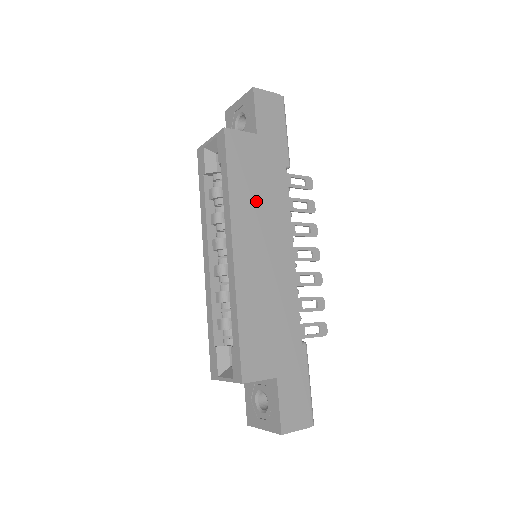
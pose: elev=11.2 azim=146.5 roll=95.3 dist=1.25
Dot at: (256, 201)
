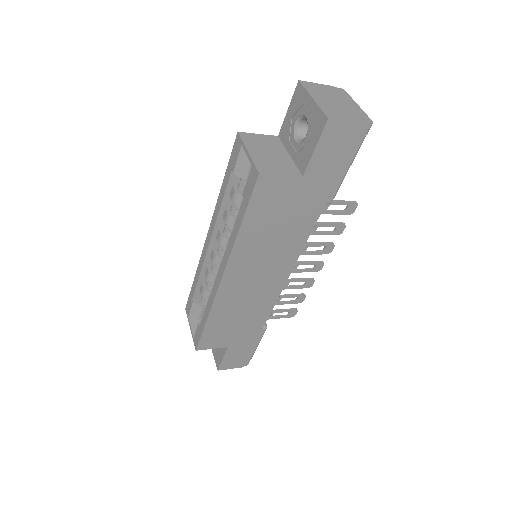
Dot at: (267, 241)
